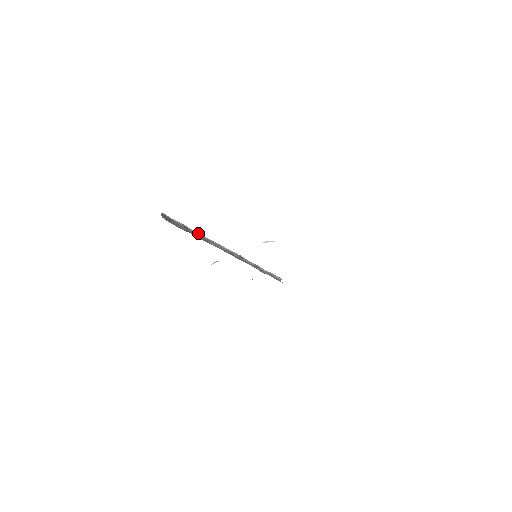
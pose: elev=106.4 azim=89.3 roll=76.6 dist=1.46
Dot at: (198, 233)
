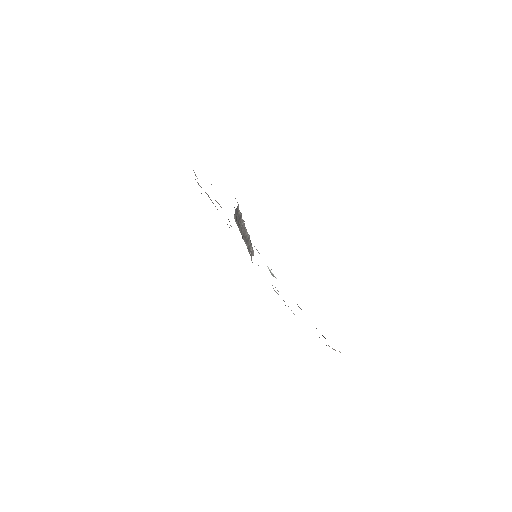
Dot at: (243, 220)
